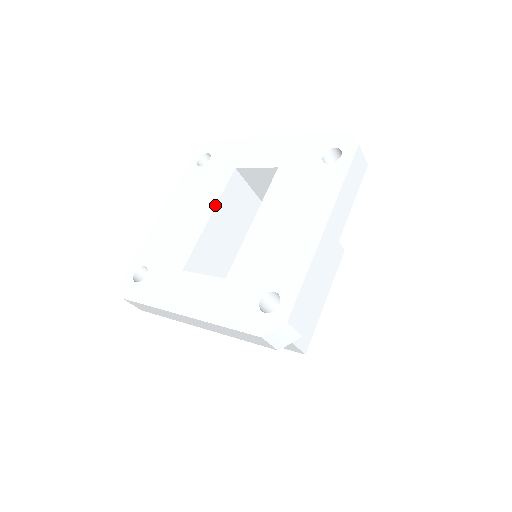
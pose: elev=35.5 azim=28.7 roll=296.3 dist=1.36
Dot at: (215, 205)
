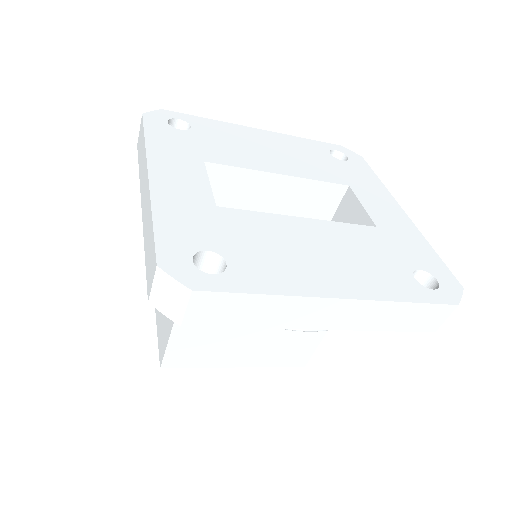
Dot at: (297, 176)
